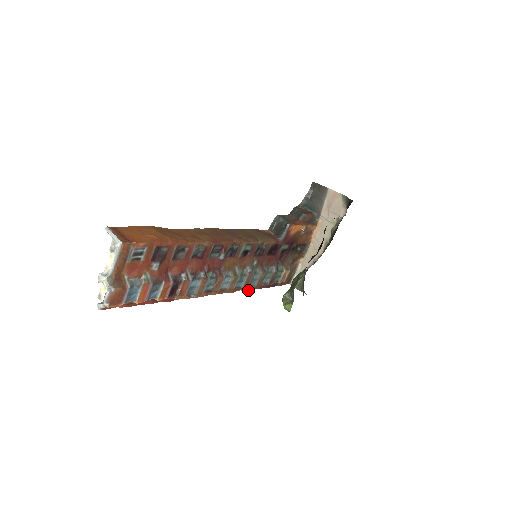
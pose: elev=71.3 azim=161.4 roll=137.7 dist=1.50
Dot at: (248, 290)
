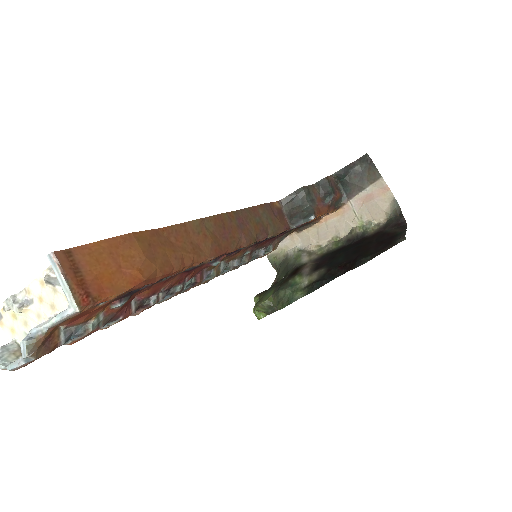
Dot at: occluded
